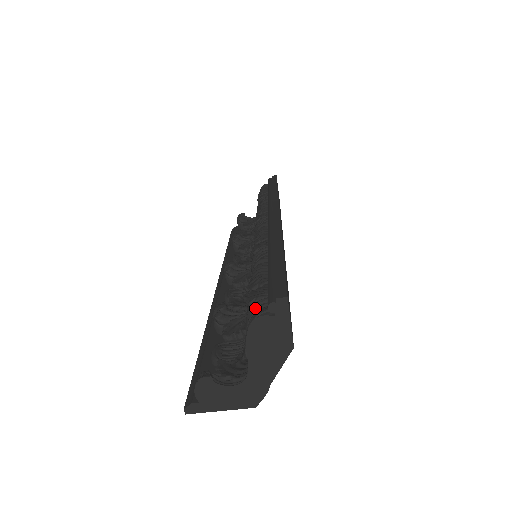
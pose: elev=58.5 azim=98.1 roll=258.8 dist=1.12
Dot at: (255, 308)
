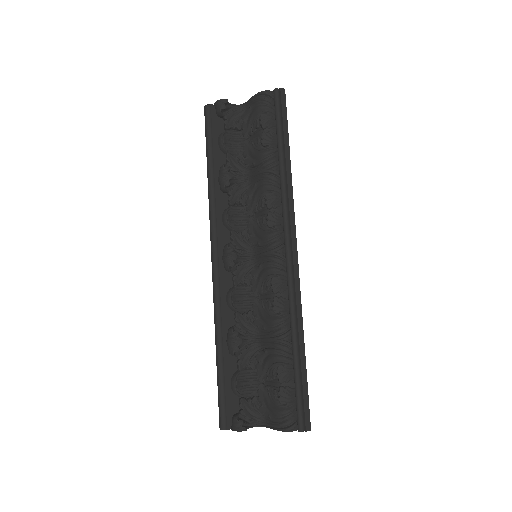
Dot at: (287, 417)
